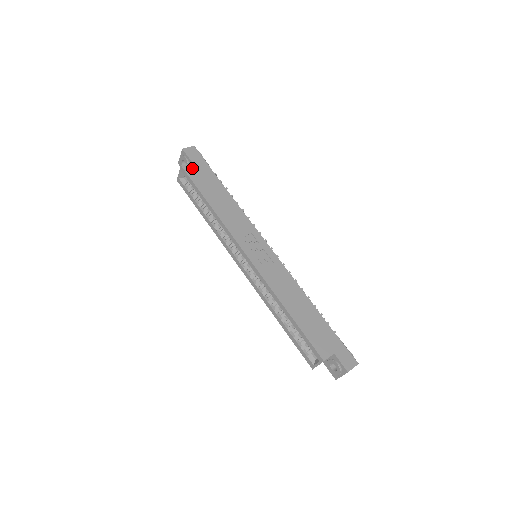
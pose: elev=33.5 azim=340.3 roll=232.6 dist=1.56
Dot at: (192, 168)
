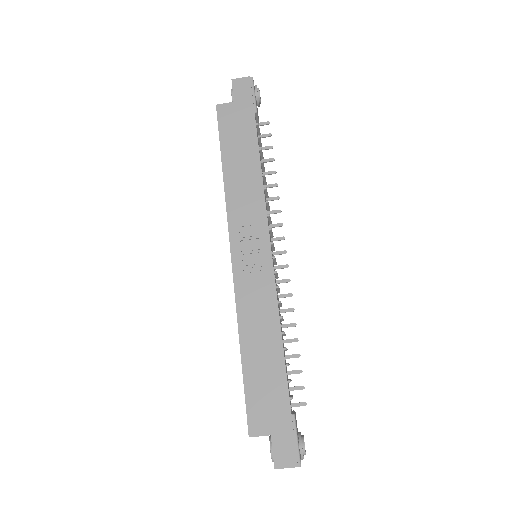
Dot at: (229, 110)
